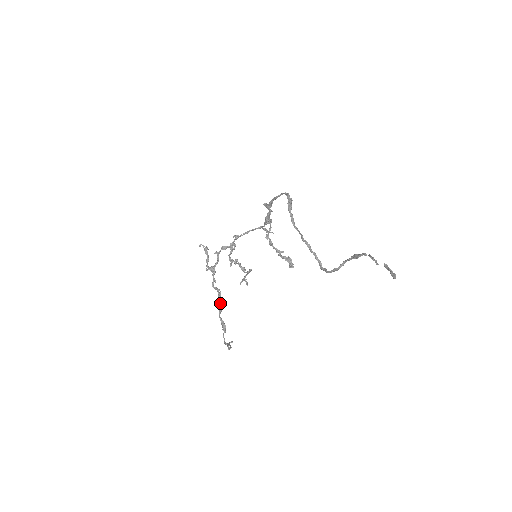
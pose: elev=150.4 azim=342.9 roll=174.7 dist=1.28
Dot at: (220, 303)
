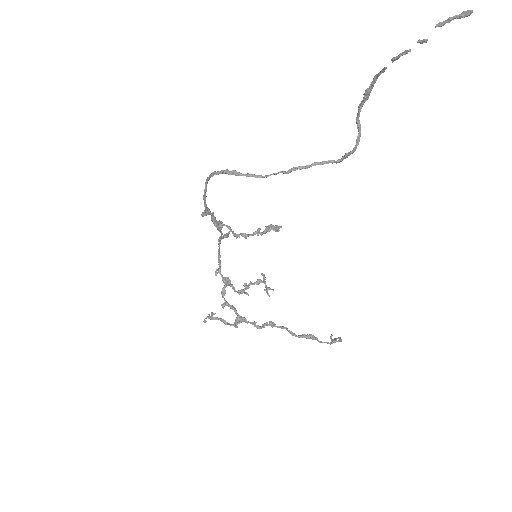
Dot at: (283, 328)
